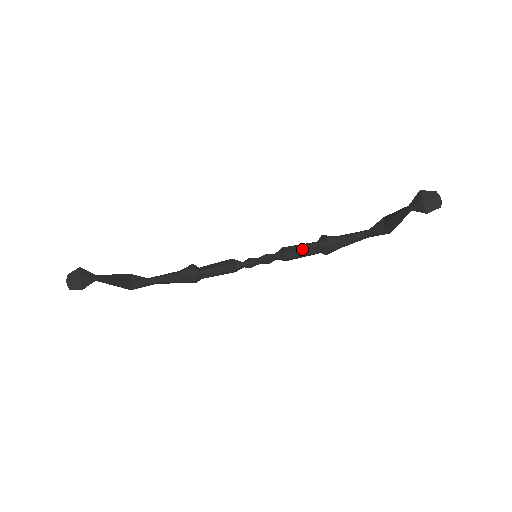
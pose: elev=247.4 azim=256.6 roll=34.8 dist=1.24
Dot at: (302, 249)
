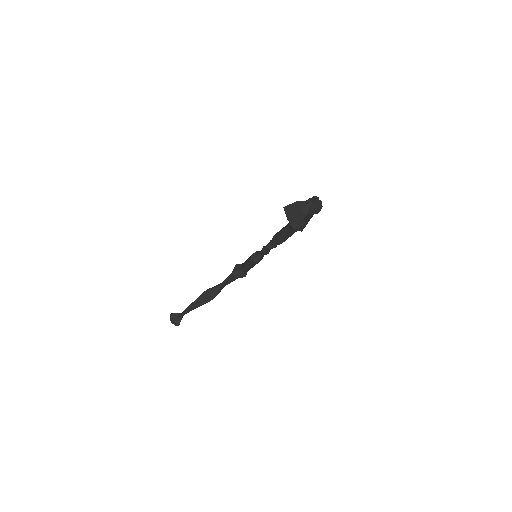
Dot at: (282, 235)
